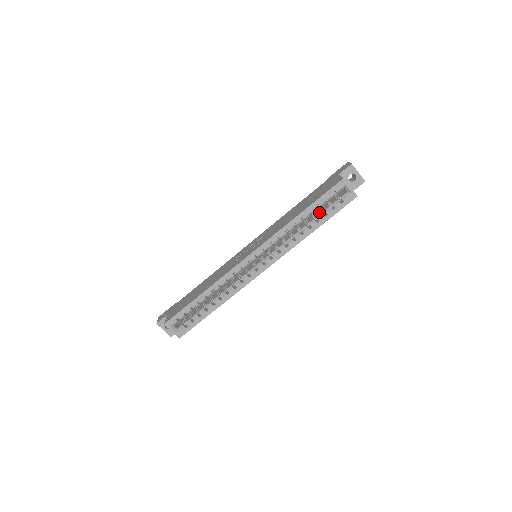
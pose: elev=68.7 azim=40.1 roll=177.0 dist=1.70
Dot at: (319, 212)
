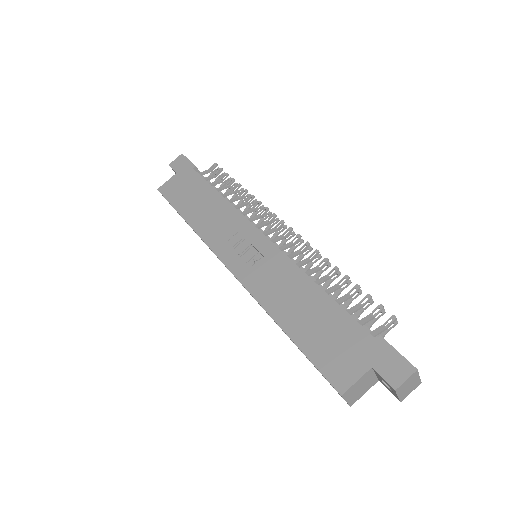
Dot at: occluded
